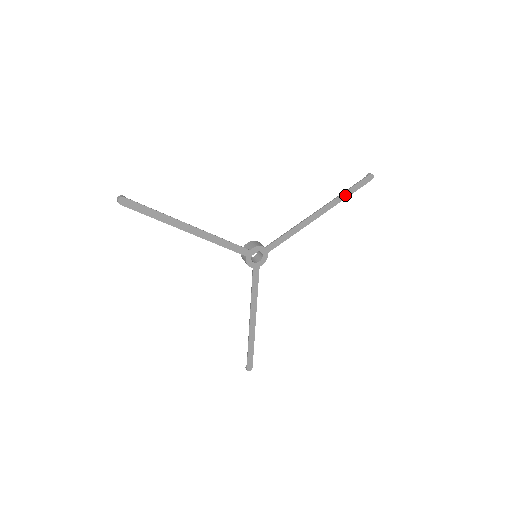
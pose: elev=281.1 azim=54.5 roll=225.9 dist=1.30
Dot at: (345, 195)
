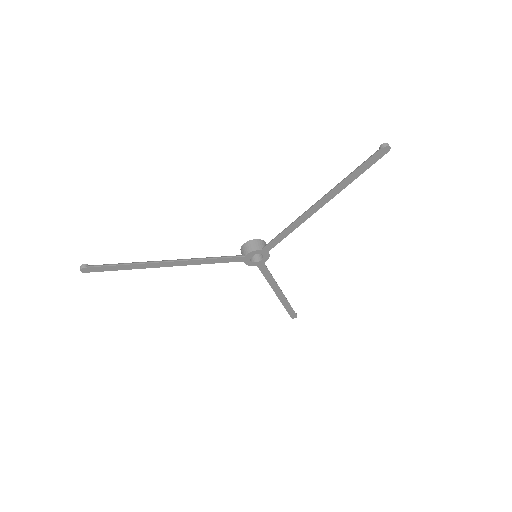
Dot at: (351, 179)
